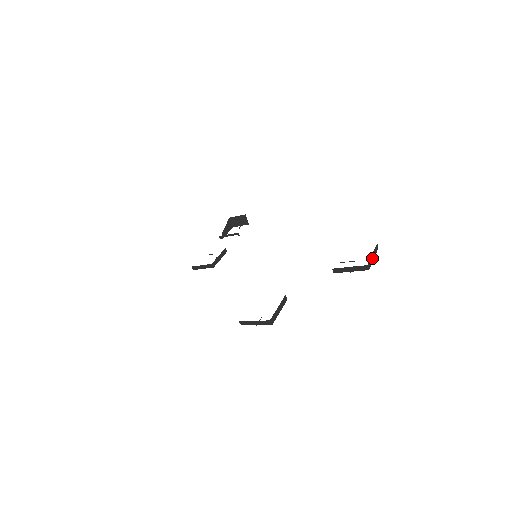
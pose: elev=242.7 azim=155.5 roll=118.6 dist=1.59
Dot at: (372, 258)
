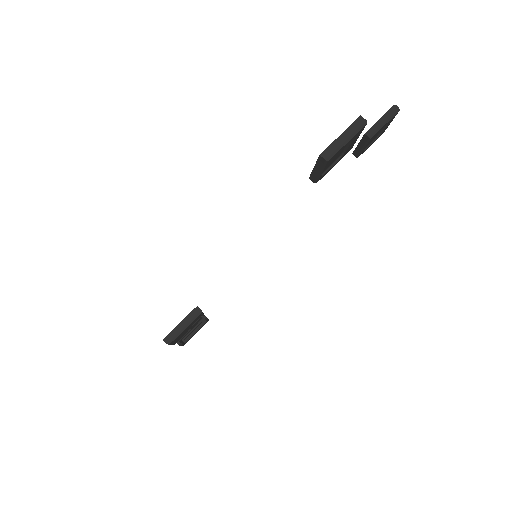
Dot at: occluded
